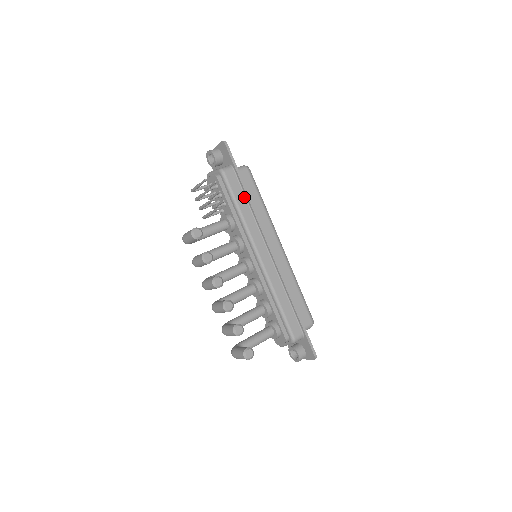
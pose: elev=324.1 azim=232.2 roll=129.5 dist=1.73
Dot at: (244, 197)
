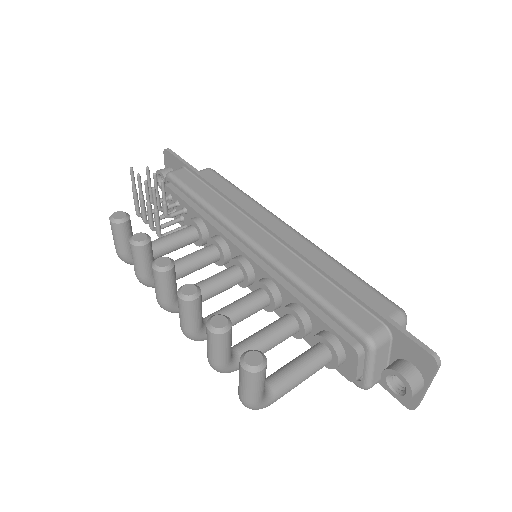
Dot at: (206, 187)
